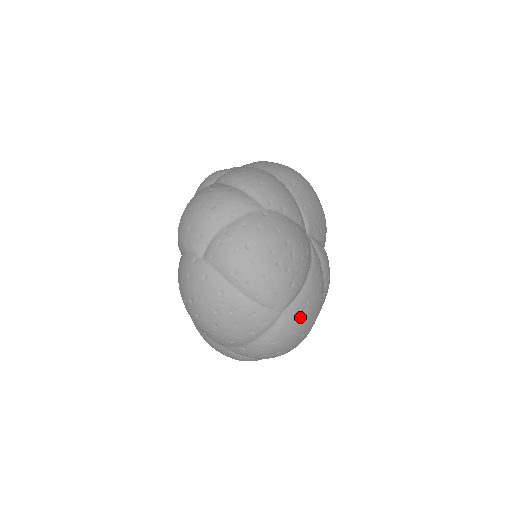
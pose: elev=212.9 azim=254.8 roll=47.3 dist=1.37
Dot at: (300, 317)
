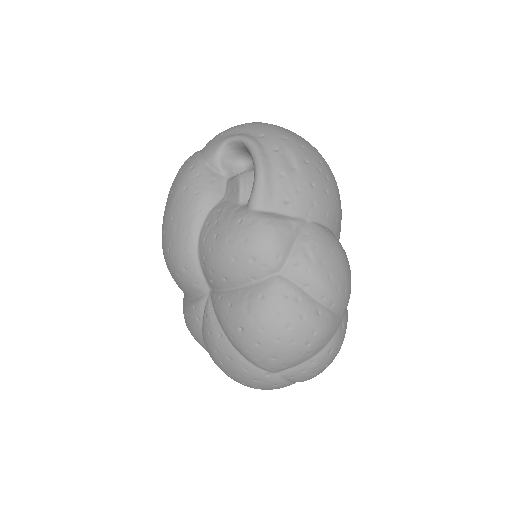
Dot at: occluded
